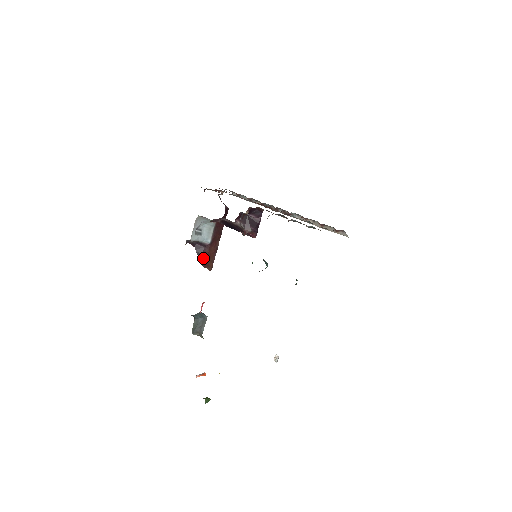
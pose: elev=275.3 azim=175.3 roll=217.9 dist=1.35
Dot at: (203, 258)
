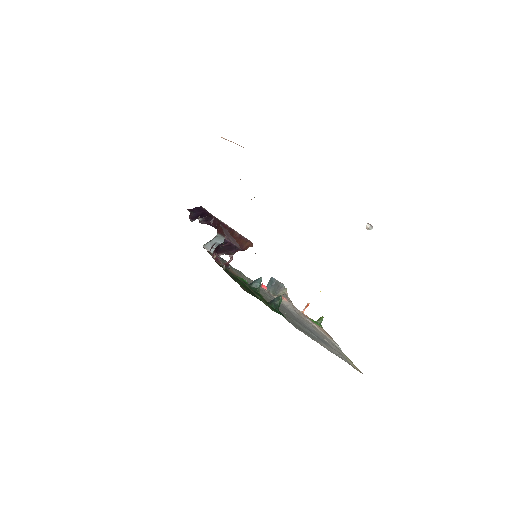
Dot at: occluded
